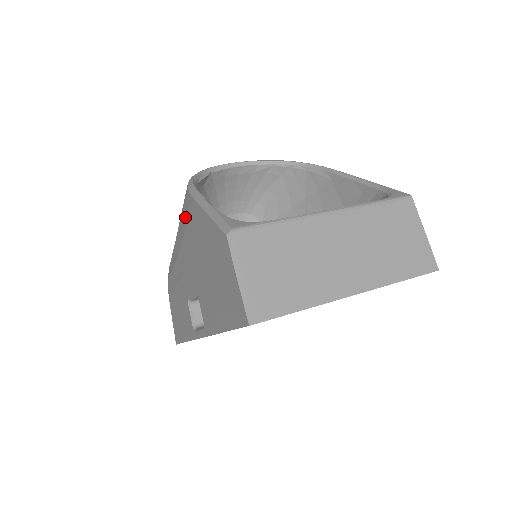
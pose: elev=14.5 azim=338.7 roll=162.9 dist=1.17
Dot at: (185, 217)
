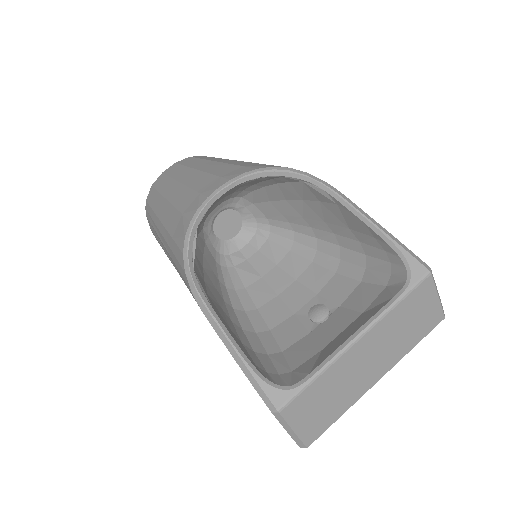
Dot at: occluded
